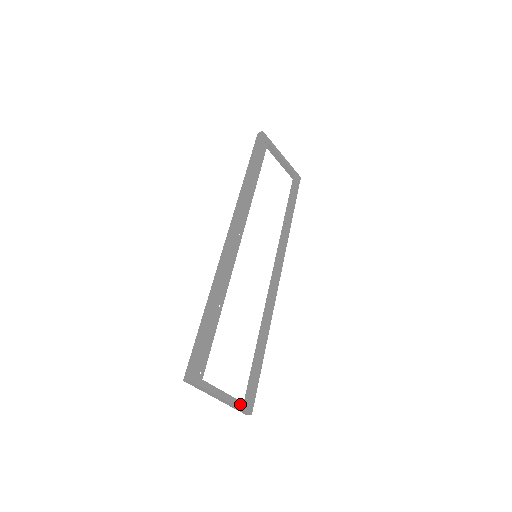
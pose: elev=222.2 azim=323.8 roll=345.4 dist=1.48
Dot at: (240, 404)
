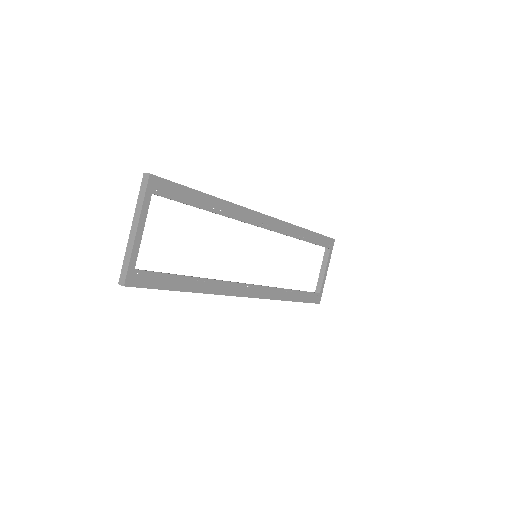
Dot at: (133, 262)
